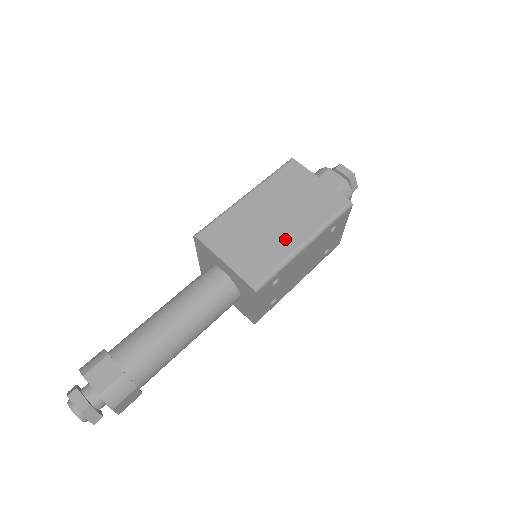
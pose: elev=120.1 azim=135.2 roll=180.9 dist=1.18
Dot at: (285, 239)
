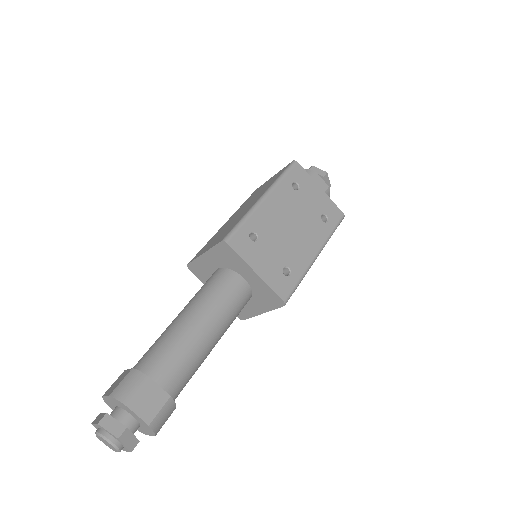
Dot at: (247, 209)
